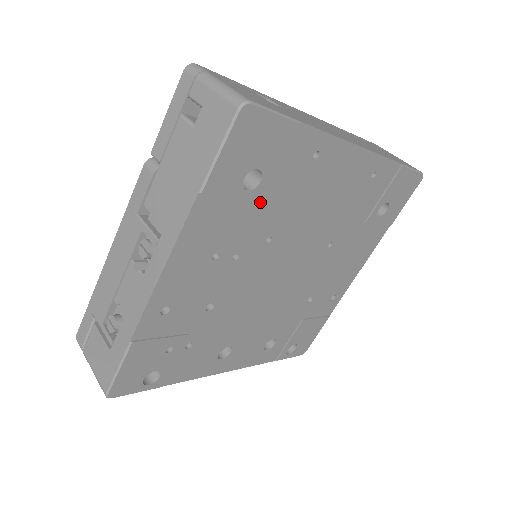
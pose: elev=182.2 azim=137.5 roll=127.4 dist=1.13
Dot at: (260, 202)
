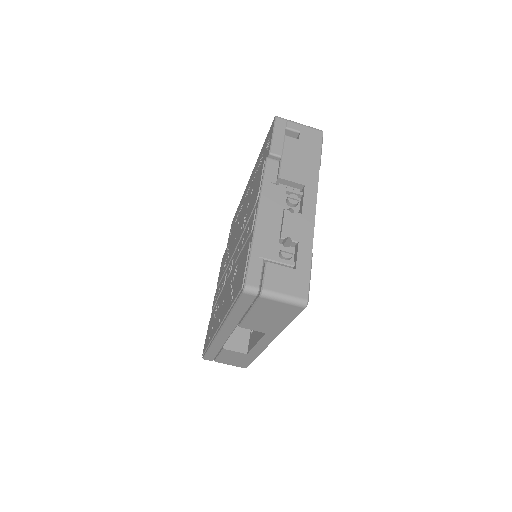
Dot at: occluded
